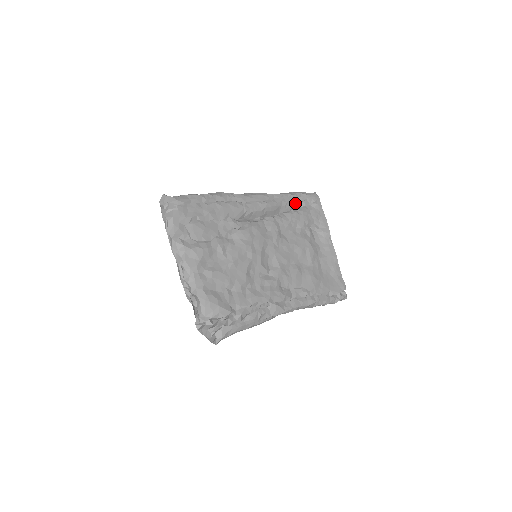
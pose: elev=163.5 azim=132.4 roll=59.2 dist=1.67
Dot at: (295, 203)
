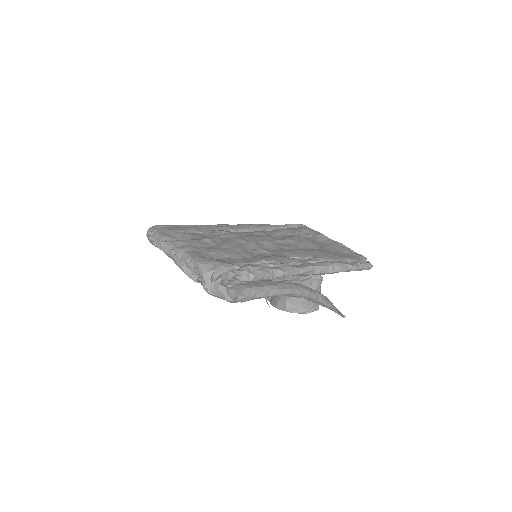
Dot at: (281, 228)
